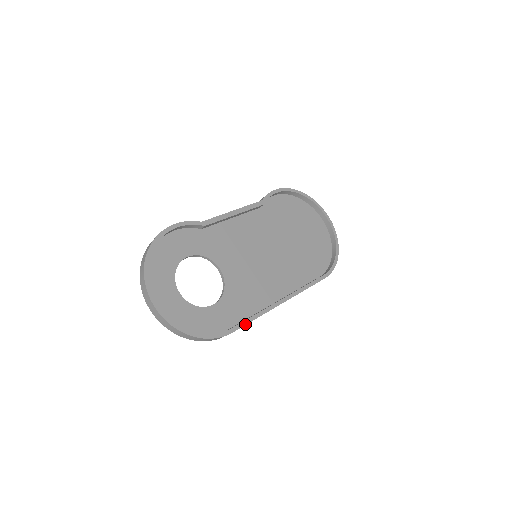
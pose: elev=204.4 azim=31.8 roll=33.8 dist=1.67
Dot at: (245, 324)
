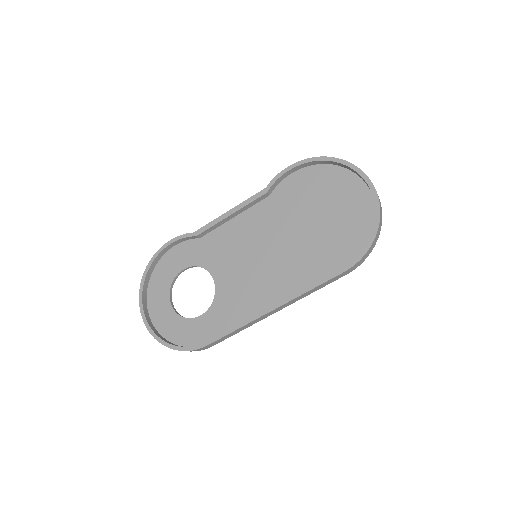
Dot at: (222, 336)
